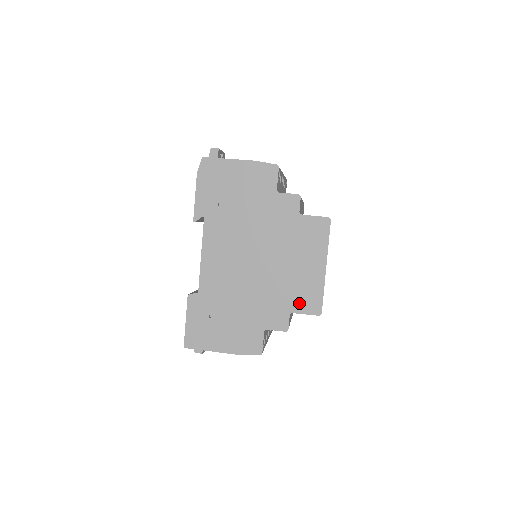
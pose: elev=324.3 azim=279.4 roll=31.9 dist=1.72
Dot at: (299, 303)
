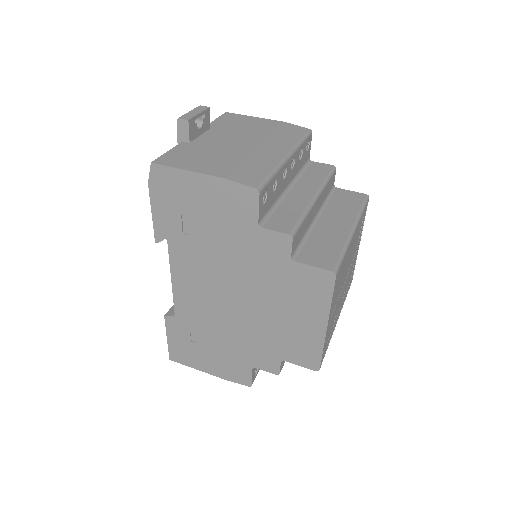
Dot at: (292, 354)
